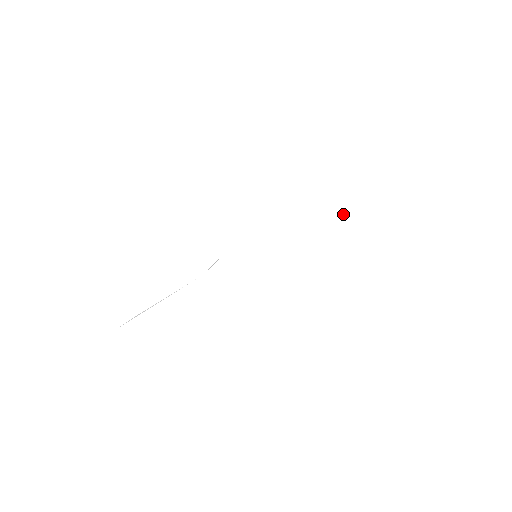
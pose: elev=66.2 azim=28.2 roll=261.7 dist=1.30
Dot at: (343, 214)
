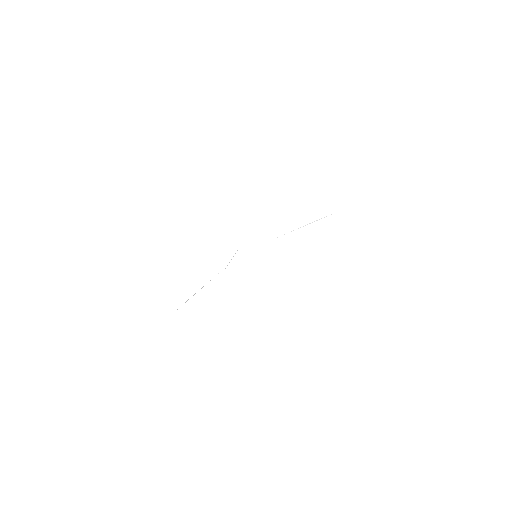
Dot at: occluded
